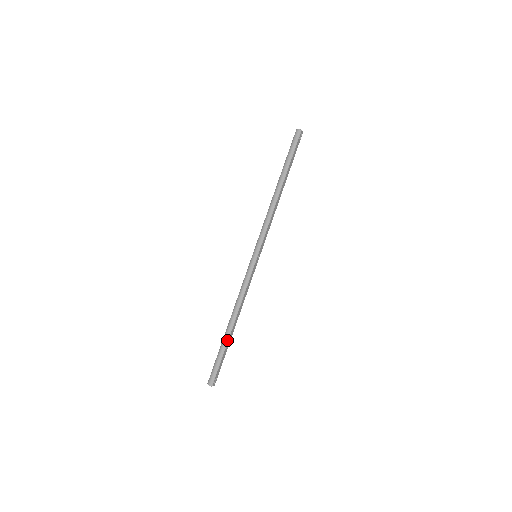
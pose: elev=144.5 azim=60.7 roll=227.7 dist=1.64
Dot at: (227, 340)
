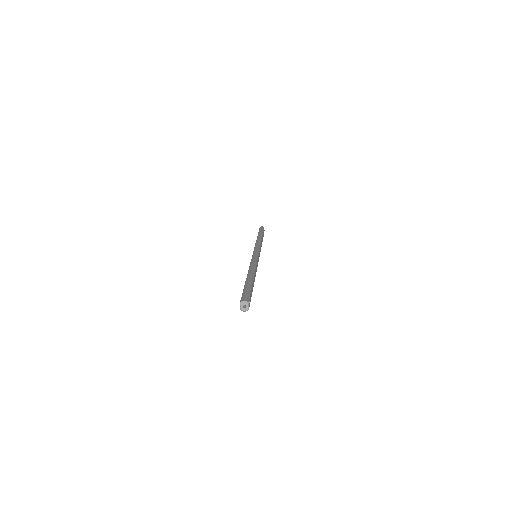
Dot at: (252, 280)
